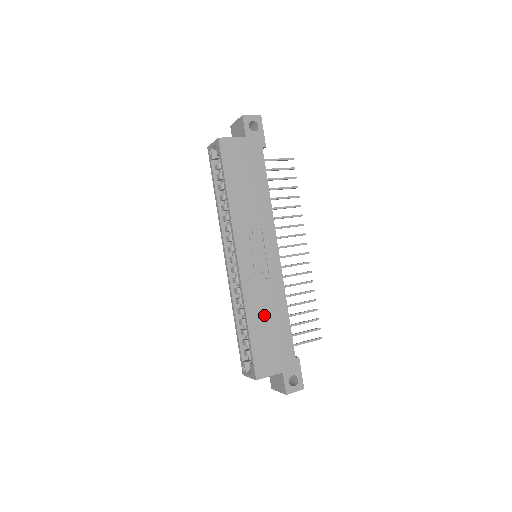
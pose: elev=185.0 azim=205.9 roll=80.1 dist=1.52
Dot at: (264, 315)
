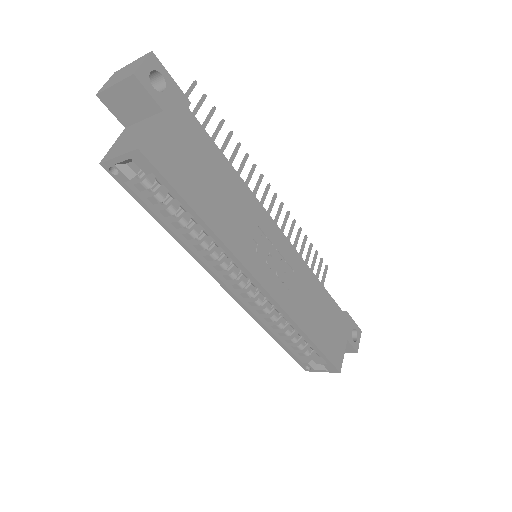
Dot at: (312, 312)
